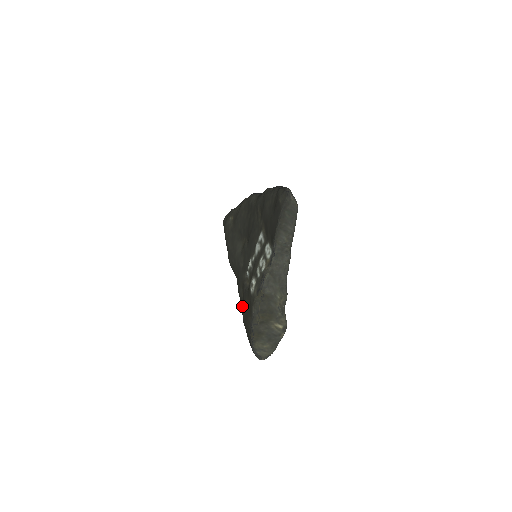
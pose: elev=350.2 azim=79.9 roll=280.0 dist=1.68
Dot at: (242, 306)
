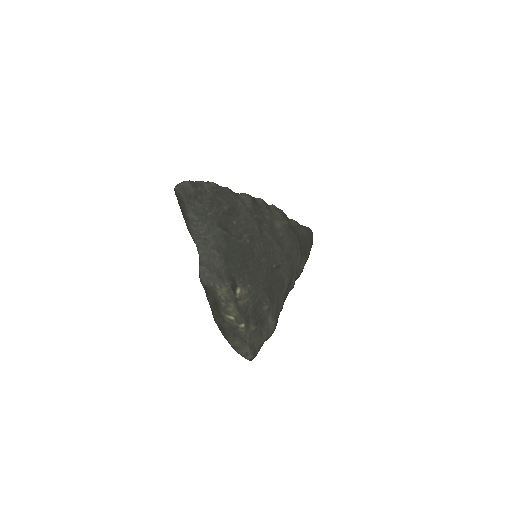
Dot at: occluded
